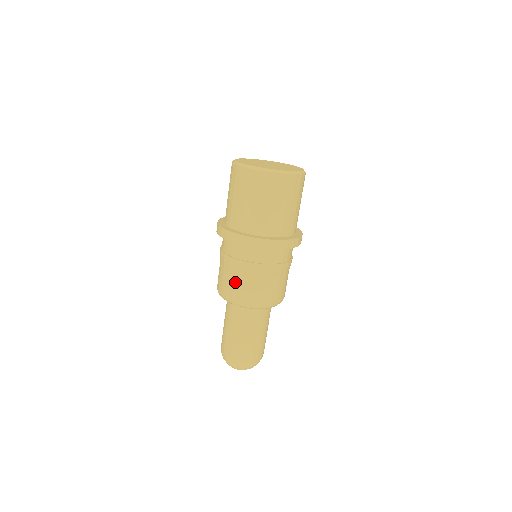
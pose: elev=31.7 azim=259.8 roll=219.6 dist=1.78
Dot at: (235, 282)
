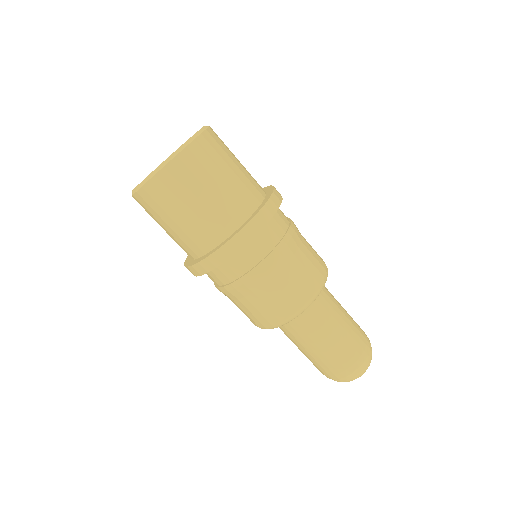
Dot at: (255, 306)
